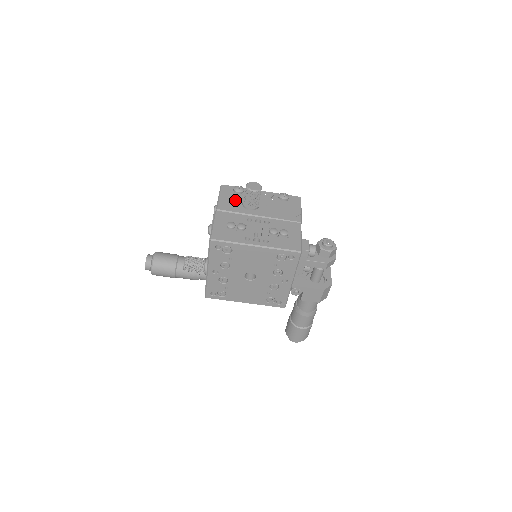
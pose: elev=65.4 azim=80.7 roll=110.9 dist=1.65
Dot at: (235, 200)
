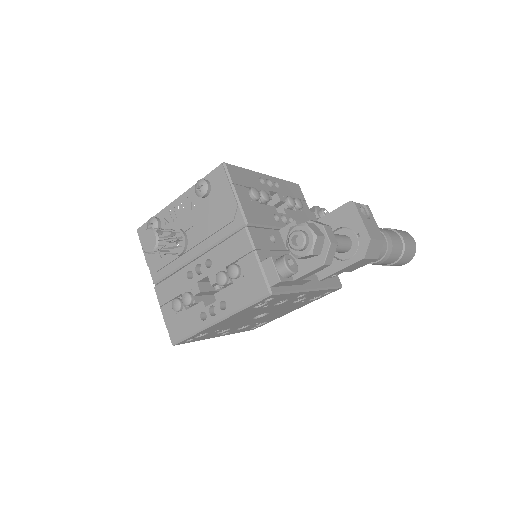
Dot at: (160, 248)
